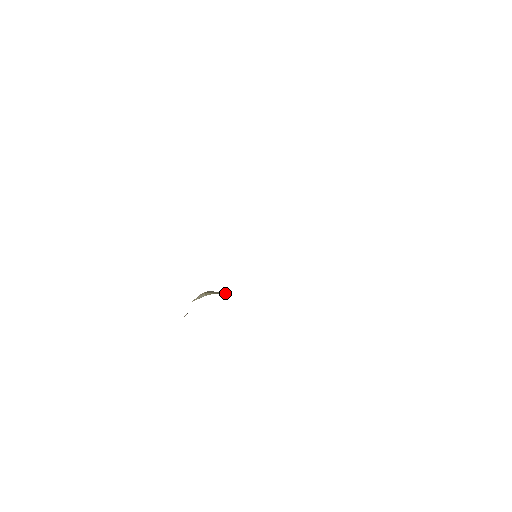
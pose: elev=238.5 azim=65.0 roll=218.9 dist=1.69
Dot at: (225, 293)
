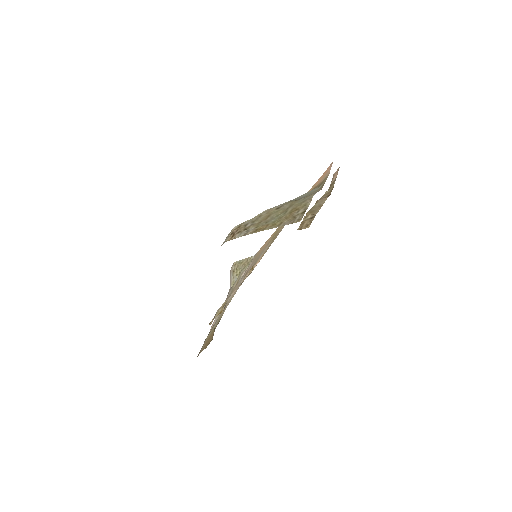
Dot at: (248, 260)
